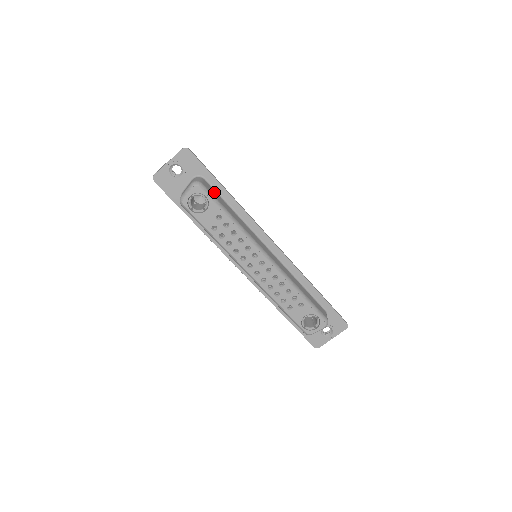
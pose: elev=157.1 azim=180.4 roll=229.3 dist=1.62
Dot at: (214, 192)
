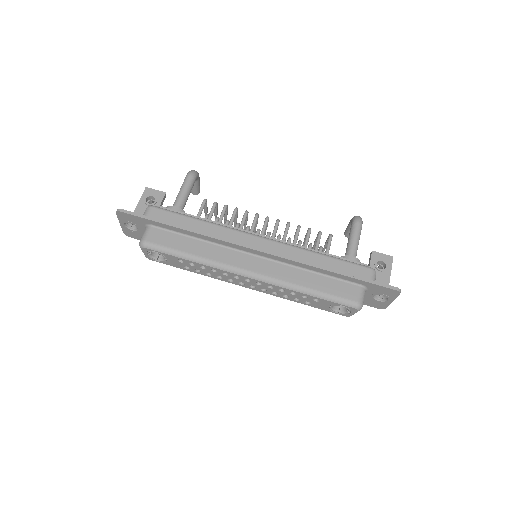
Dot at: (166, 236)
